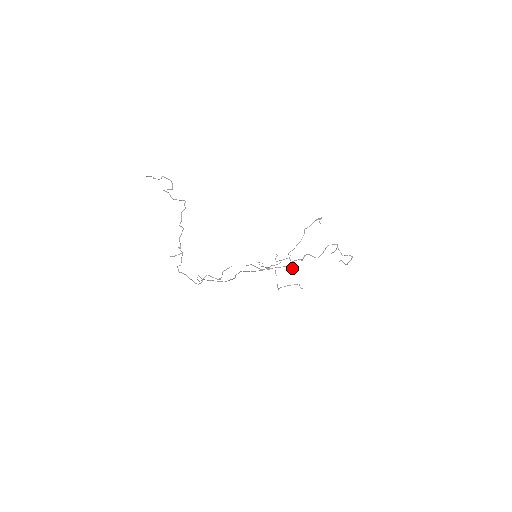
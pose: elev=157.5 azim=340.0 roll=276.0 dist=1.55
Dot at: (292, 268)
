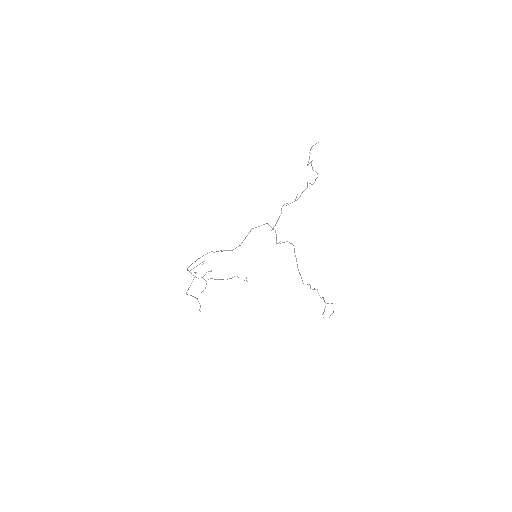
Dot at: (203, 290)
